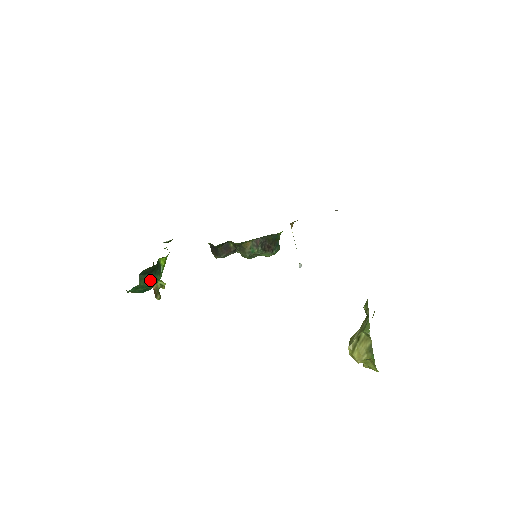
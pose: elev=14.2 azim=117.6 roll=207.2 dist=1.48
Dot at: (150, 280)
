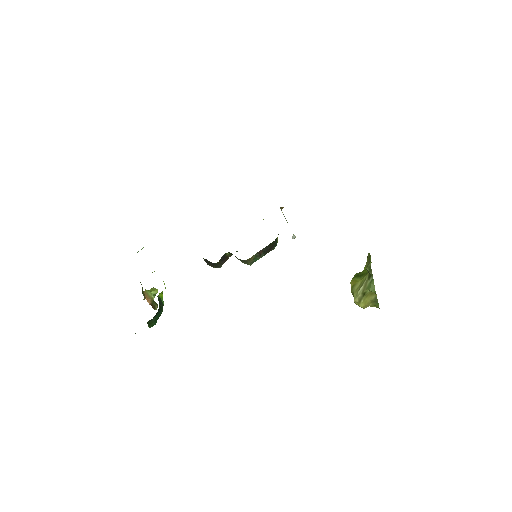
Dot at: (157, 318)
